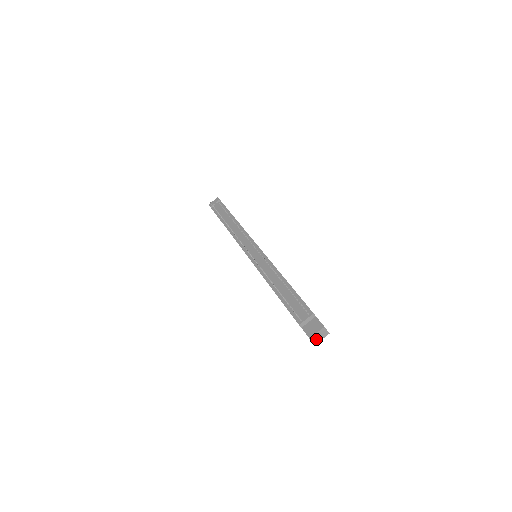
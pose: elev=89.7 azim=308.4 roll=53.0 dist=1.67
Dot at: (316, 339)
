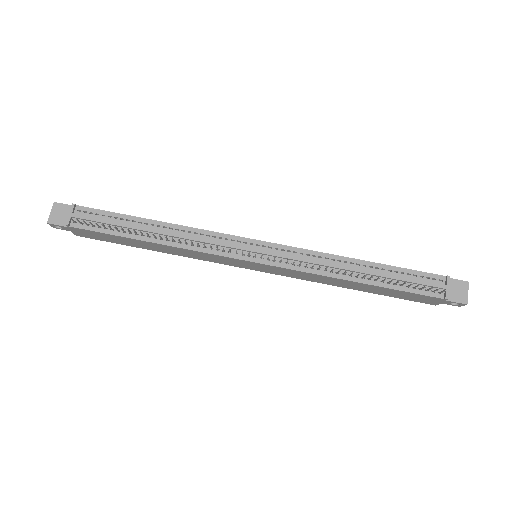
Dot at: occluded
